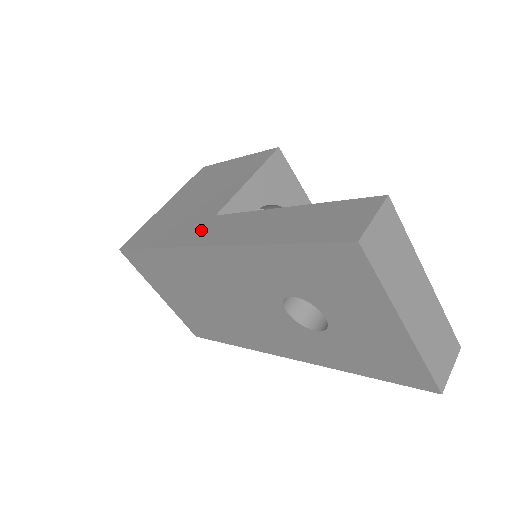
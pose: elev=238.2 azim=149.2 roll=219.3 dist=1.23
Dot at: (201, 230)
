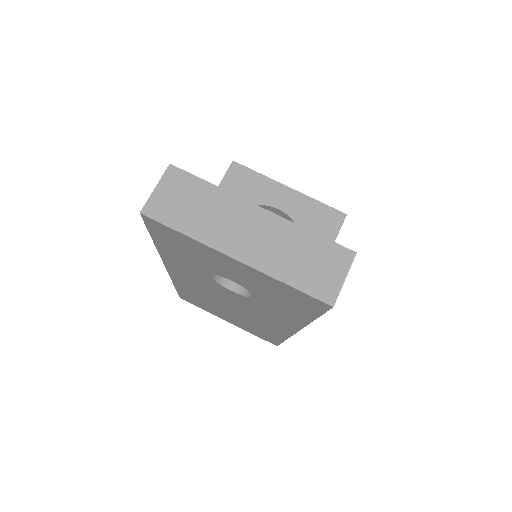
Dot at: occluded
